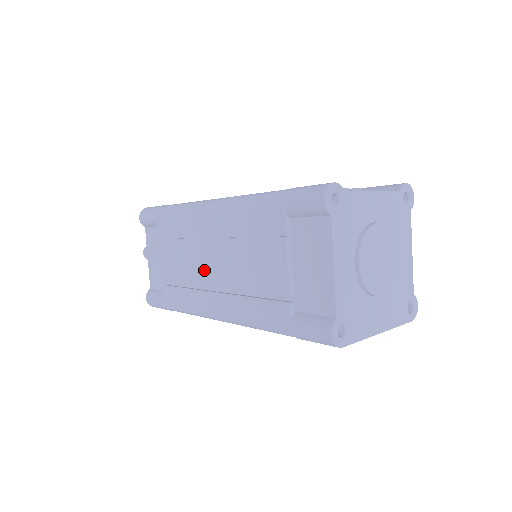
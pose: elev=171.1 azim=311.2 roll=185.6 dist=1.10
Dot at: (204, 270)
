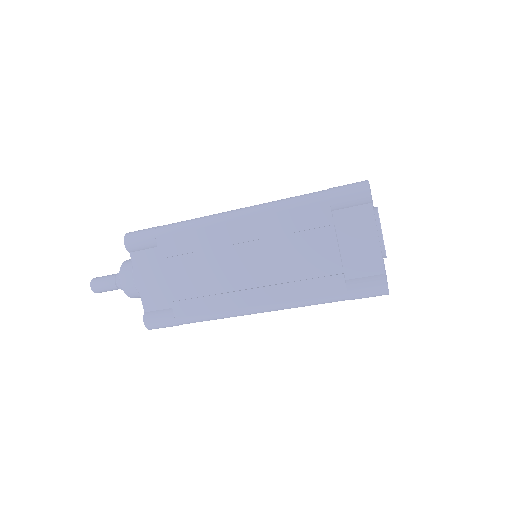
Dot at: (236, 273)
